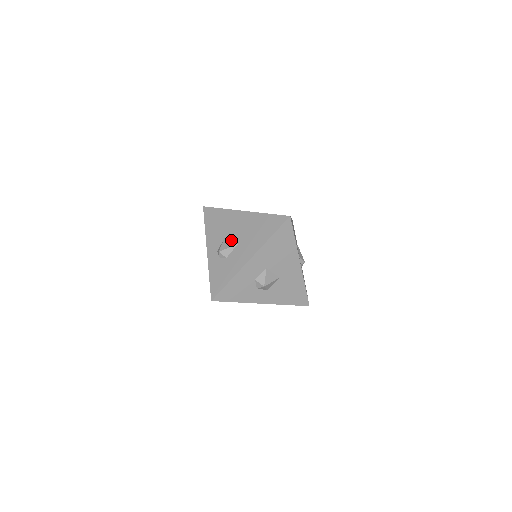
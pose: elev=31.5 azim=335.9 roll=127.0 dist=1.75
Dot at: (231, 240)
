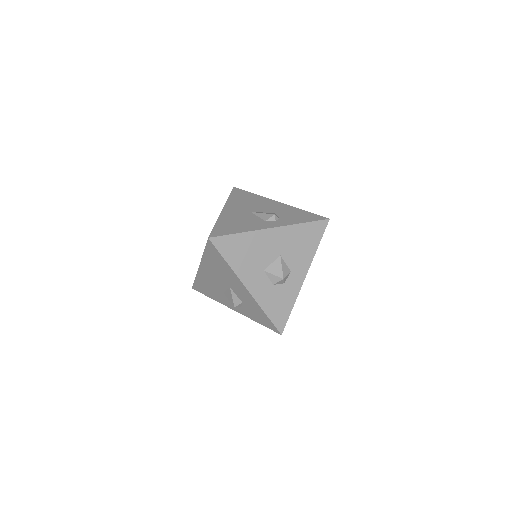
Dot at: (226, 290)
